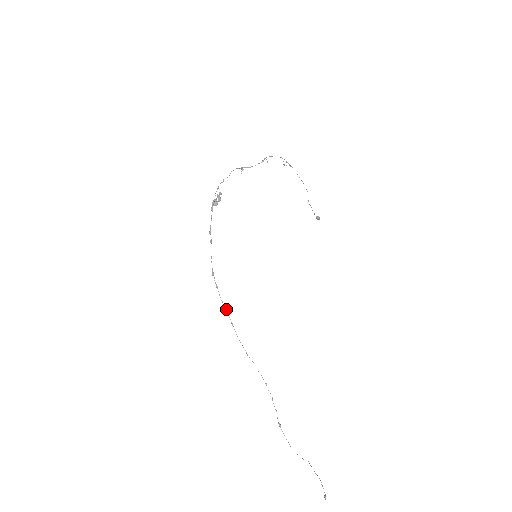
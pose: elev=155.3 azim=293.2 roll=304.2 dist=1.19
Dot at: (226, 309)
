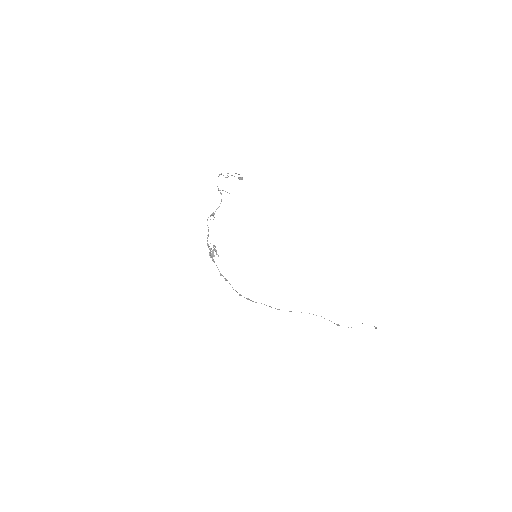
Dot at: occluded
